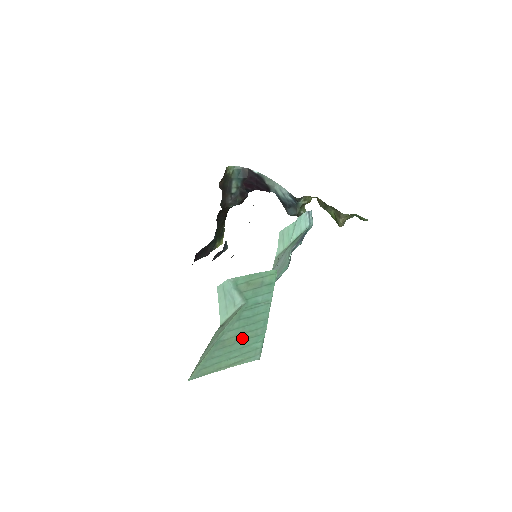
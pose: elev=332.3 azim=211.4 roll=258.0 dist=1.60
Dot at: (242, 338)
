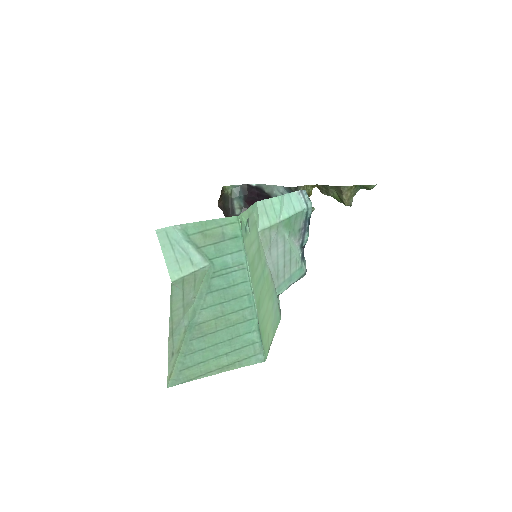
Dot at: (226, 323)
